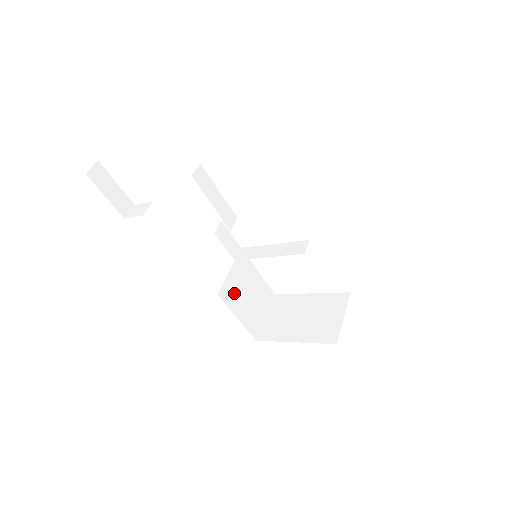
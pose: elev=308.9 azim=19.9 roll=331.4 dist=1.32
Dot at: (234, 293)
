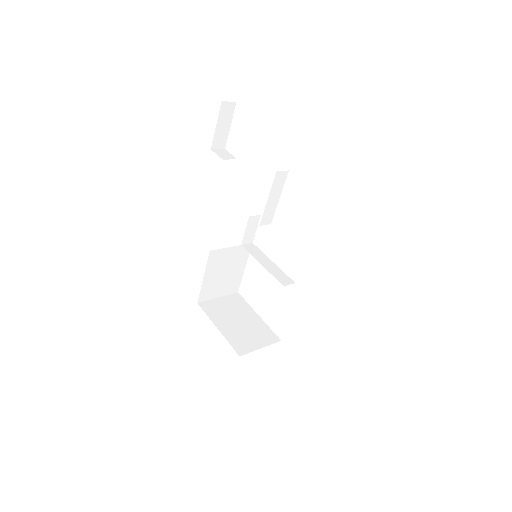
Dot at: (219, 261)
